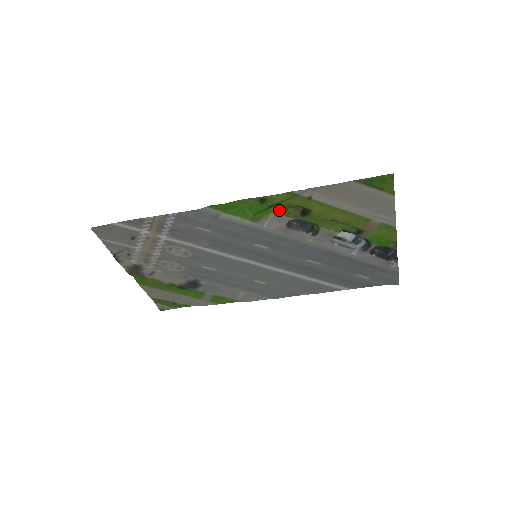
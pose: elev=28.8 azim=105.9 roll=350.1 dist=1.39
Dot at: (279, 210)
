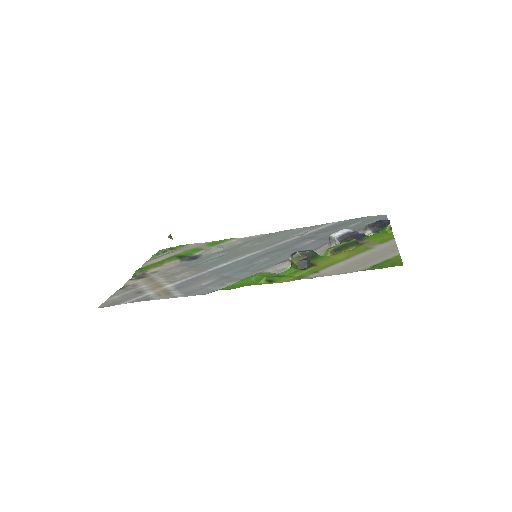
Dot at: (284, 271)
